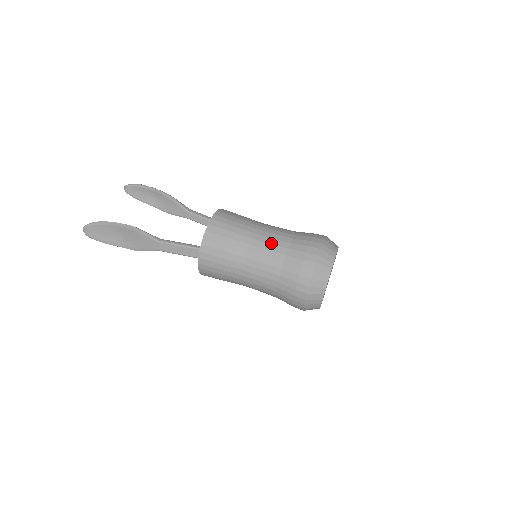
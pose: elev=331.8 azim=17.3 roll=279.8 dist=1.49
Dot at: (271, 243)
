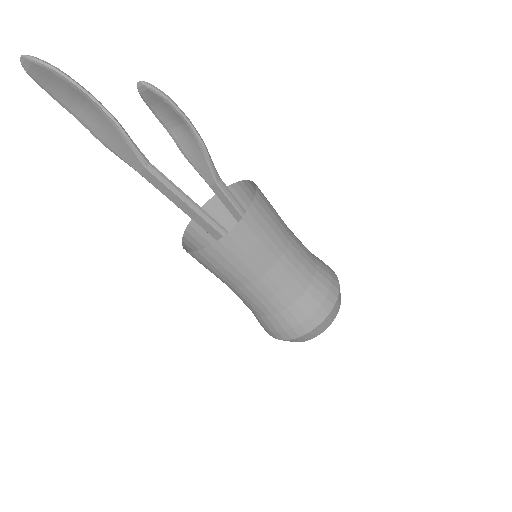
Dot at: (288, 282)
